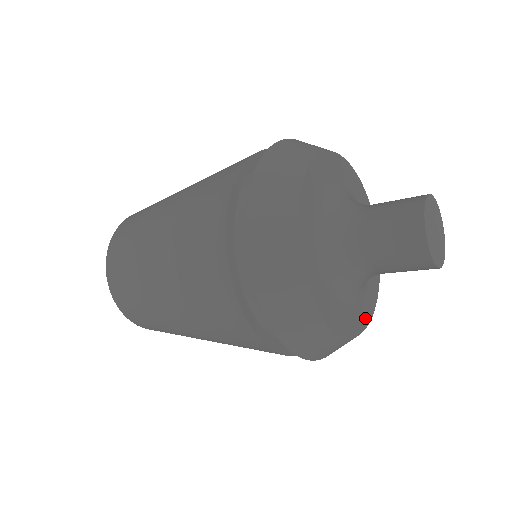
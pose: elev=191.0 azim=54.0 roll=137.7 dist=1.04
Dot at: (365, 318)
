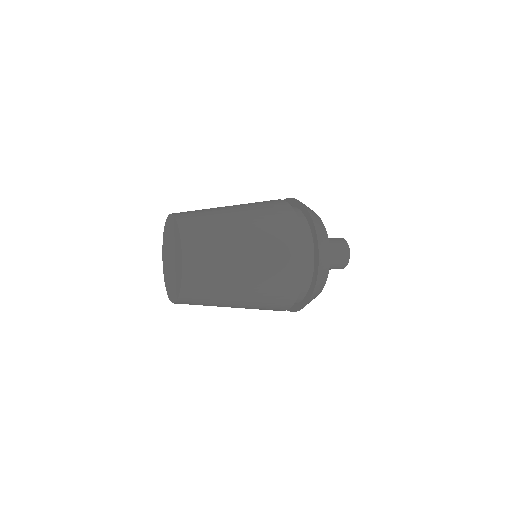
Dot at: occluded
